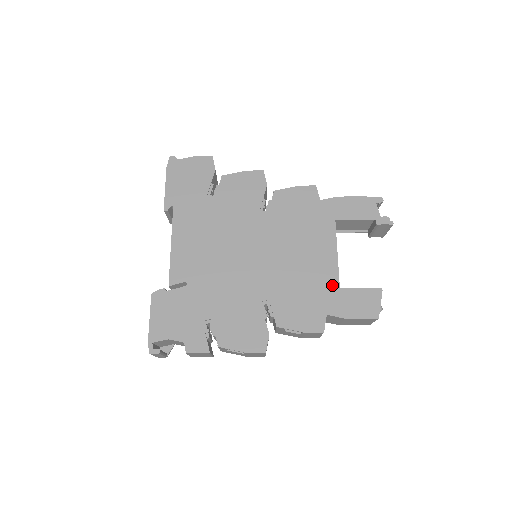
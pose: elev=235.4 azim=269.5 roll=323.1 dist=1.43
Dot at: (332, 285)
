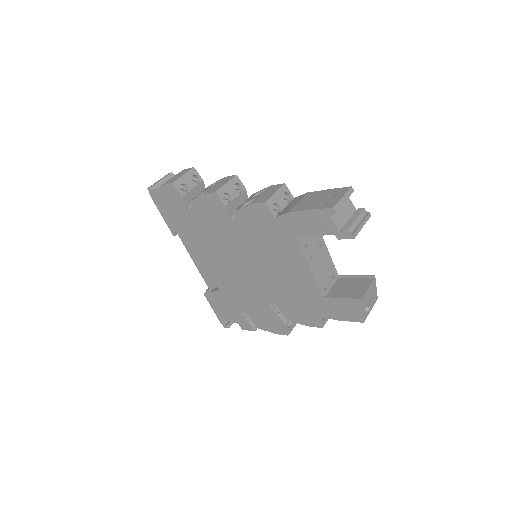
Dot at: (315, 295)
